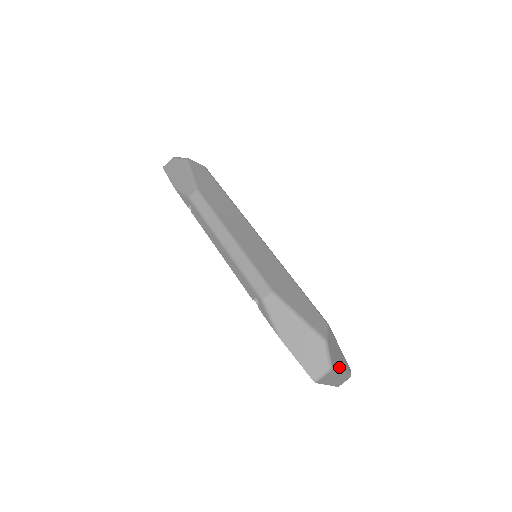
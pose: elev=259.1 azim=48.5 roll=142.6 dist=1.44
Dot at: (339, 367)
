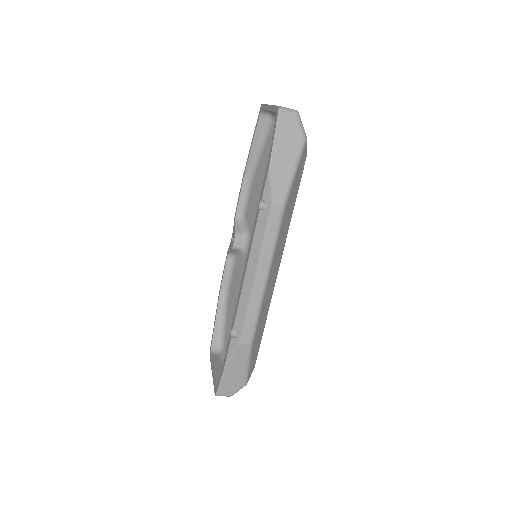
Dot at: occluded
